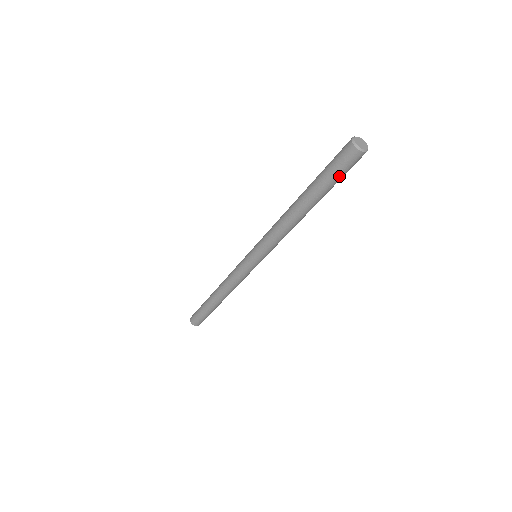
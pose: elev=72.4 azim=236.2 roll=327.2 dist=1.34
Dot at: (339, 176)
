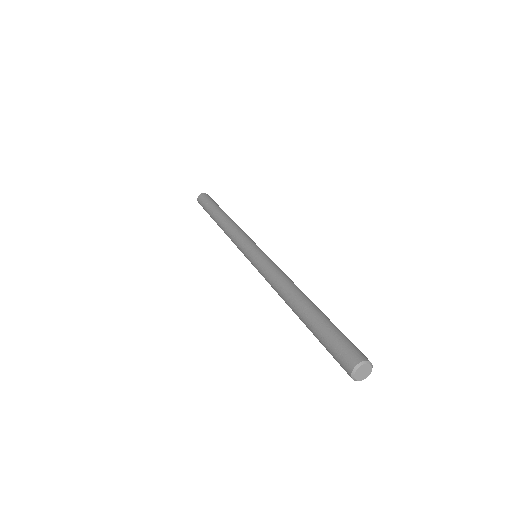
Dot at: occluded
